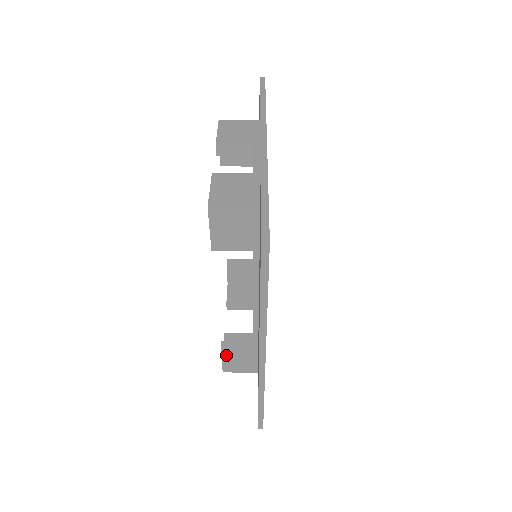
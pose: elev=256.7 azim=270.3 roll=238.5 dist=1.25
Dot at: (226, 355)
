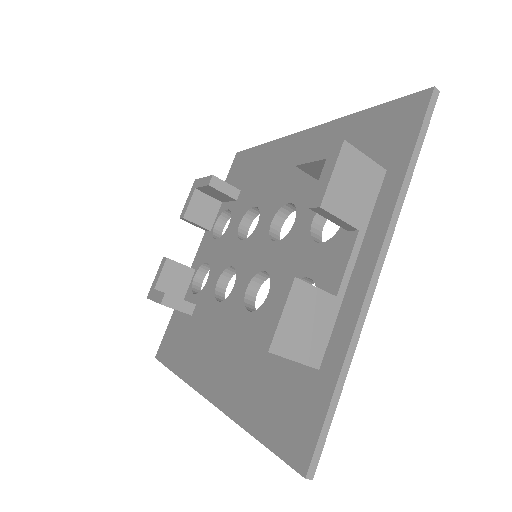
Dot at: occluded
